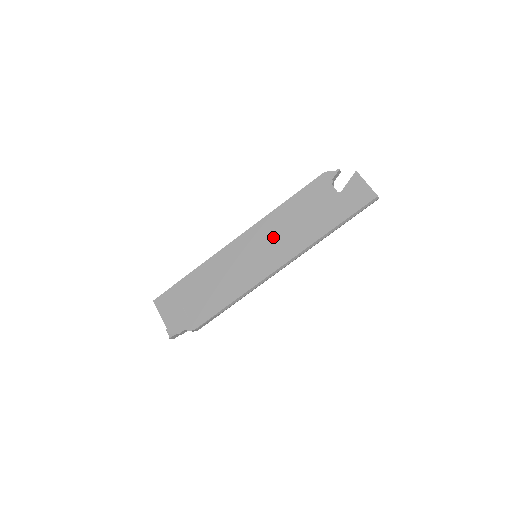
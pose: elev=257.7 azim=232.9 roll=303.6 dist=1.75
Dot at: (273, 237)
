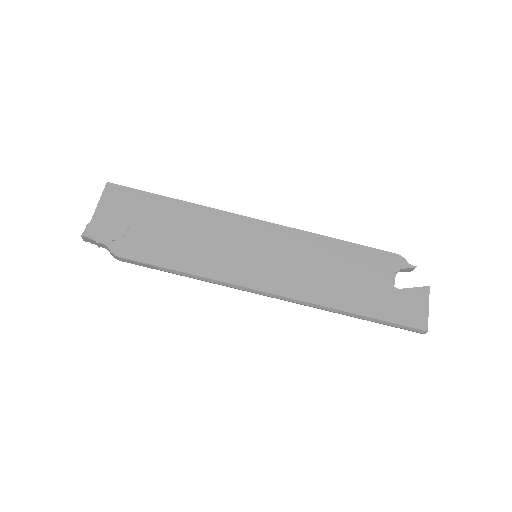
Dot at: (292, 257)
